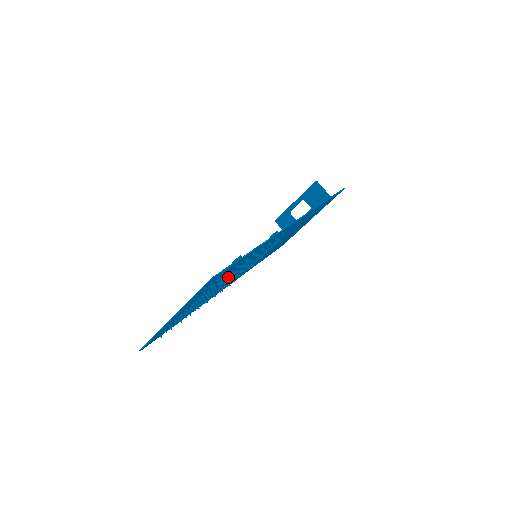
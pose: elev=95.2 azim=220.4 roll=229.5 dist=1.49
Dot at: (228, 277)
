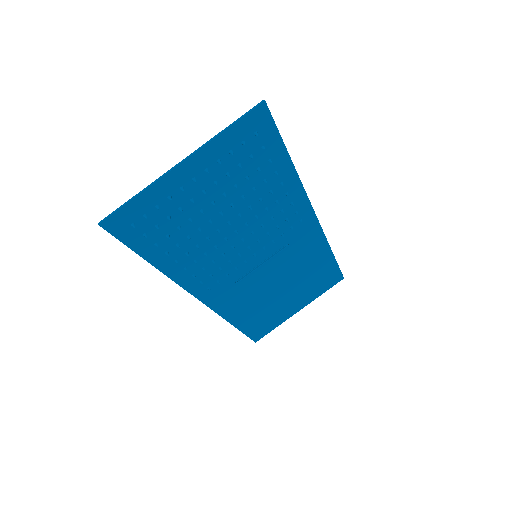
Dot at: (238, 213)
